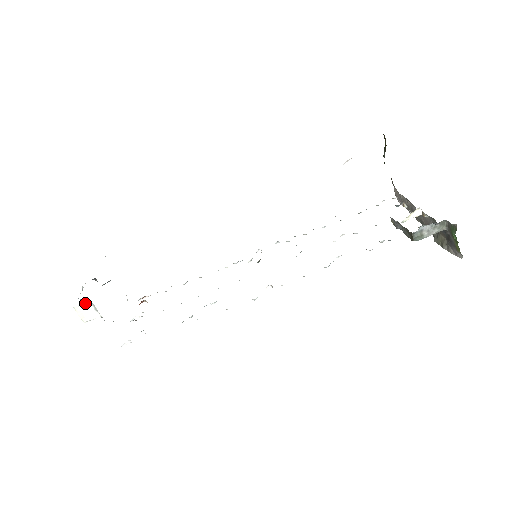
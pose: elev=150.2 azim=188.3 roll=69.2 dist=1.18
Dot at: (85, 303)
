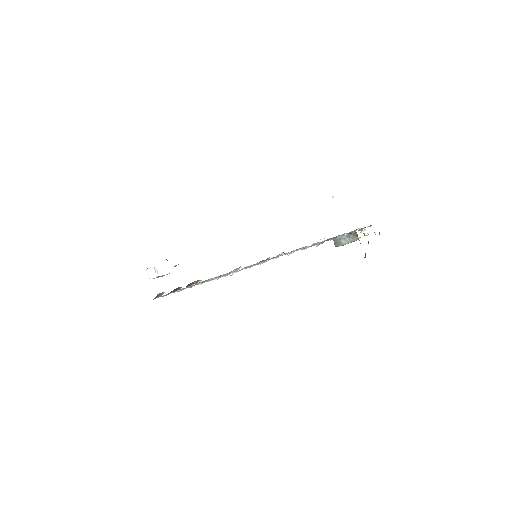
Dot at: (151, 267)
